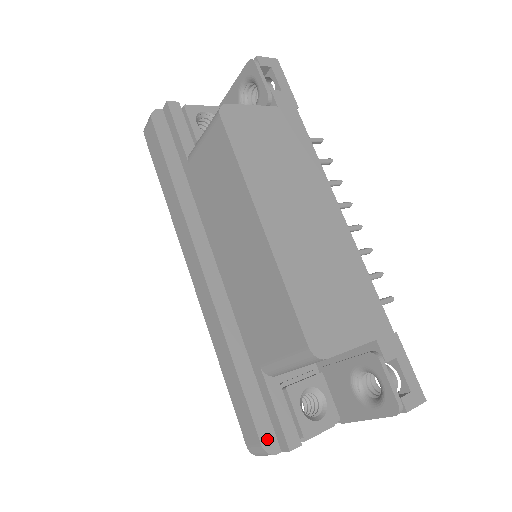
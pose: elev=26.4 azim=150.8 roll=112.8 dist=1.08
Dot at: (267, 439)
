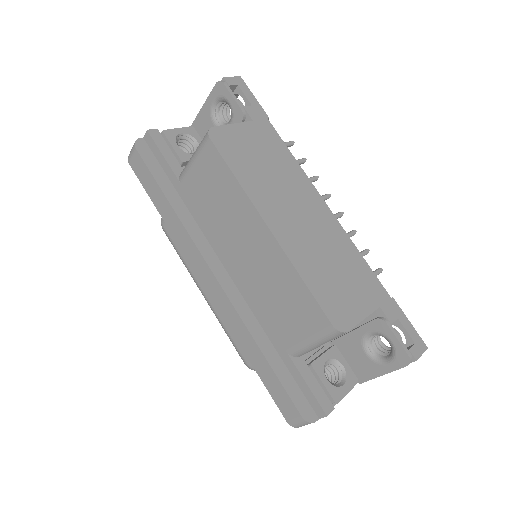
Dot at: (305, 411)
